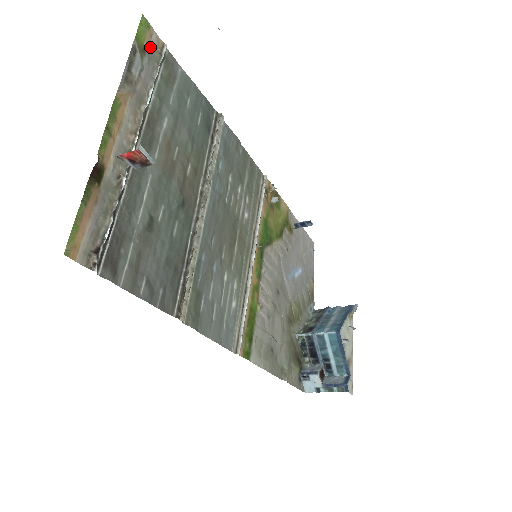
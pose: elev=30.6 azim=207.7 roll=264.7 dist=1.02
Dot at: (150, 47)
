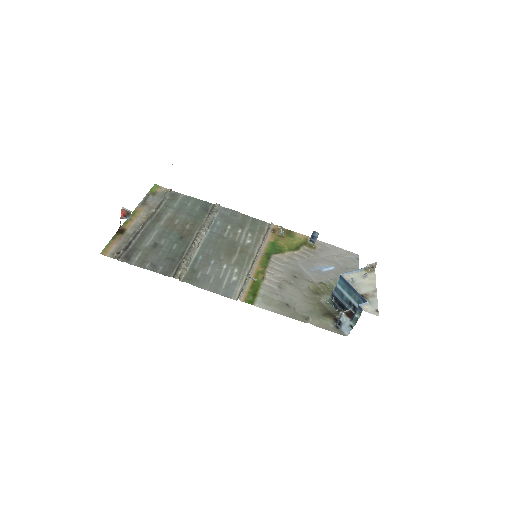
Dot at: (160, 192)
